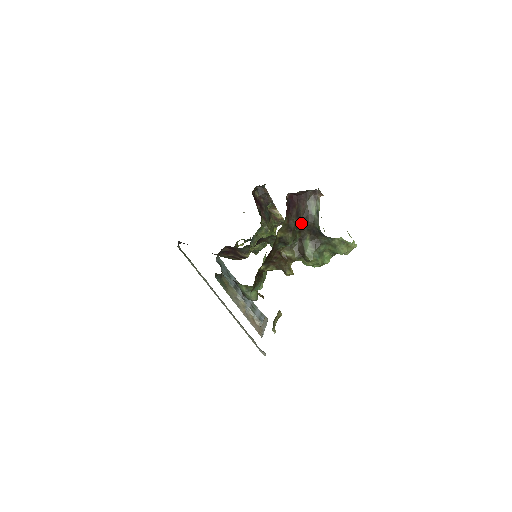
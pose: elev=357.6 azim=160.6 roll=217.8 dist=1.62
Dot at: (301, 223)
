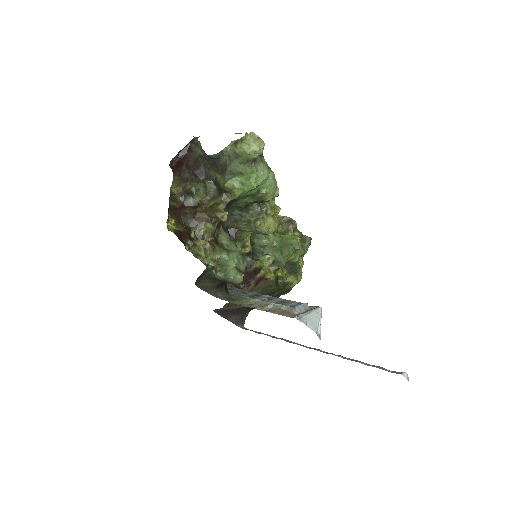
Dot at: (198, 170)
